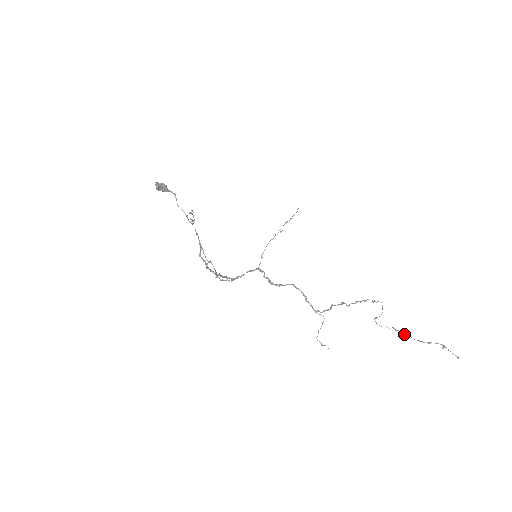
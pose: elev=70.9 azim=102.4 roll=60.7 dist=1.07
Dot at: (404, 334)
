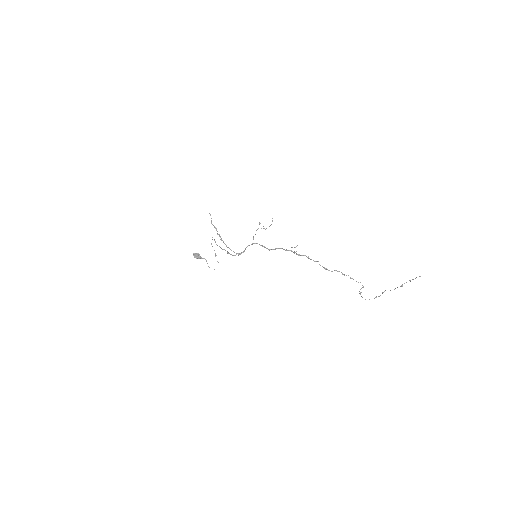
Dot at: (383, 292)
